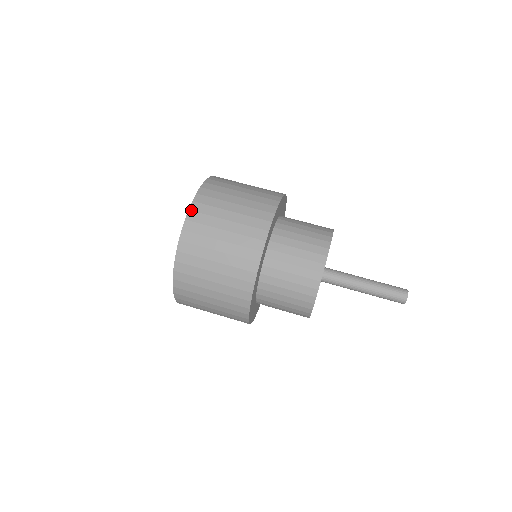
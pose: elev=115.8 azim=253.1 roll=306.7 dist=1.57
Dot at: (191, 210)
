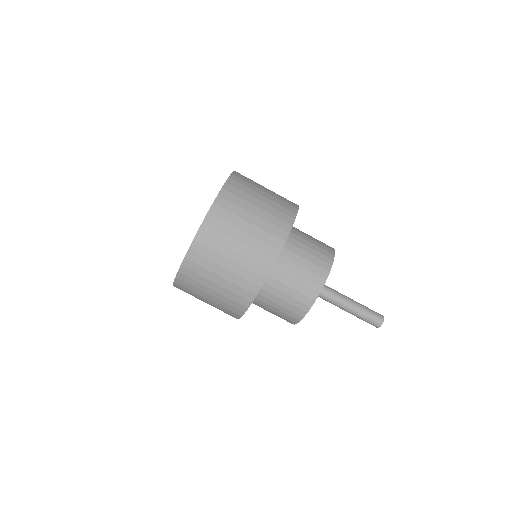
Dot at: (205, 222)
